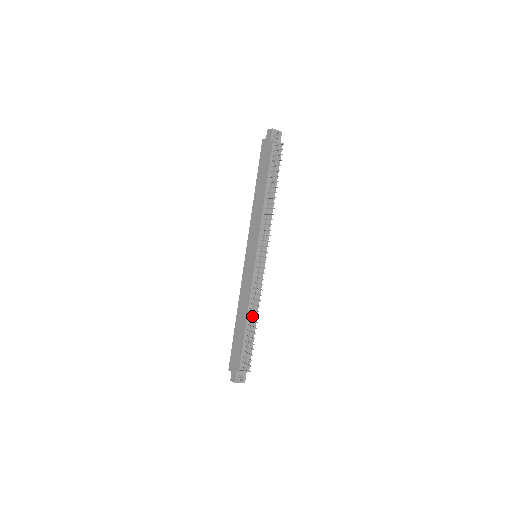
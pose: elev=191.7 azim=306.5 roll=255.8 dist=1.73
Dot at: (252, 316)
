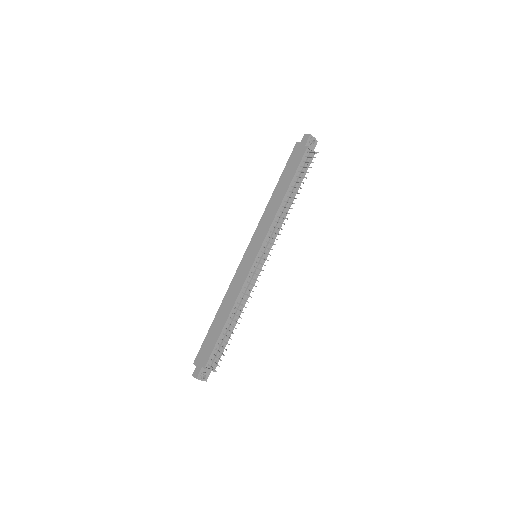
Dot at: (235, 315)
